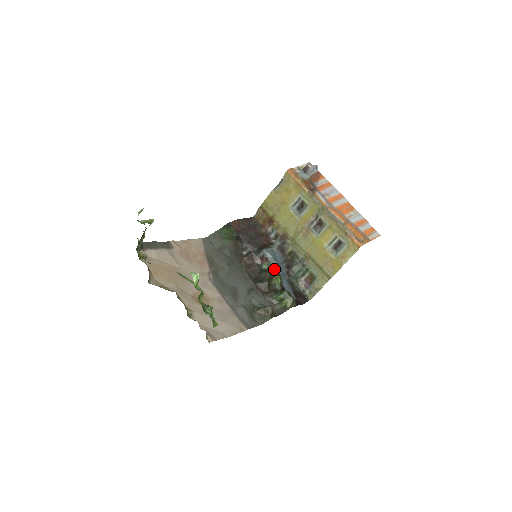
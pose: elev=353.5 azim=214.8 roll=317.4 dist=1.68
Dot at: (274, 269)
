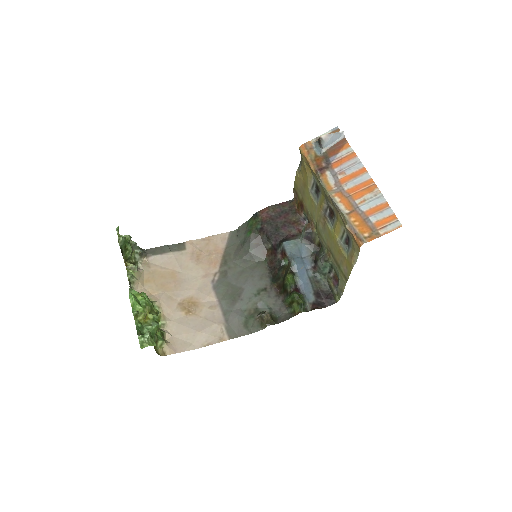
Dot at: (289, 266)
